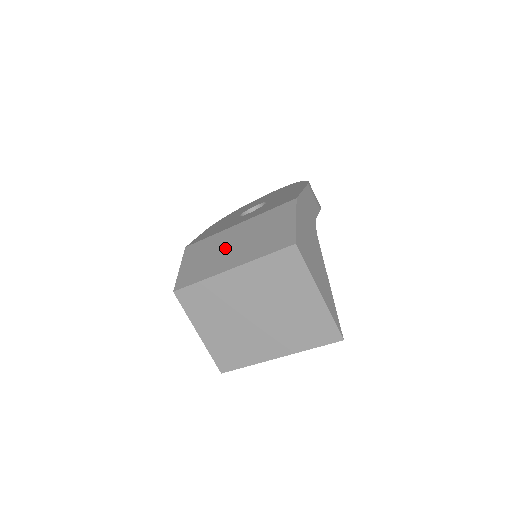
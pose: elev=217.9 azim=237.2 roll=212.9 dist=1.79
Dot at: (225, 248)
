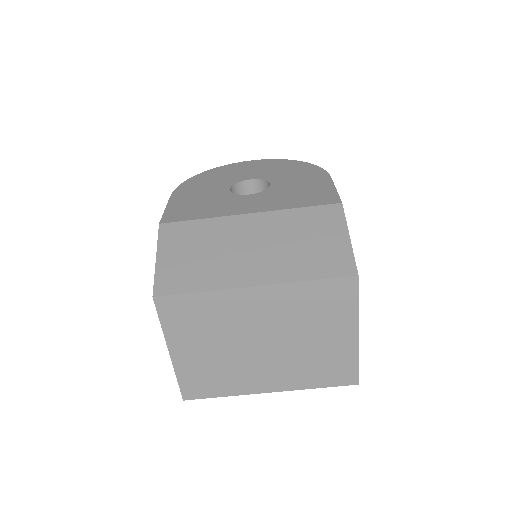
Dot at: (237, 247)
